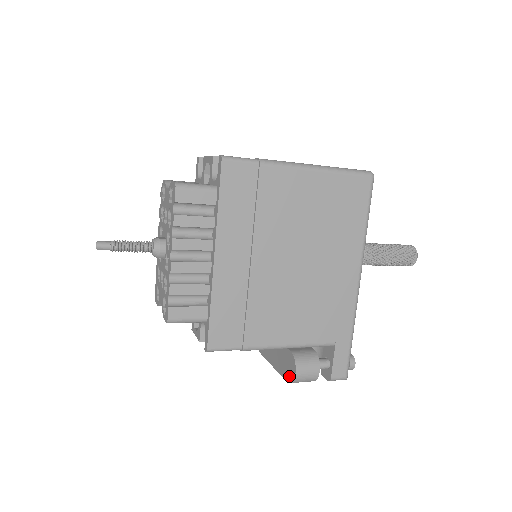
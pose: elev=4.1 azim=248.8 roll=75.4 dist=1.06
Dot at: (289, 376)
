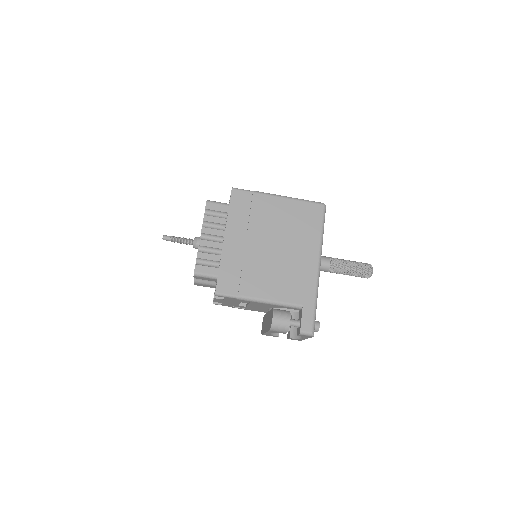
Dot at: (270, 325)
